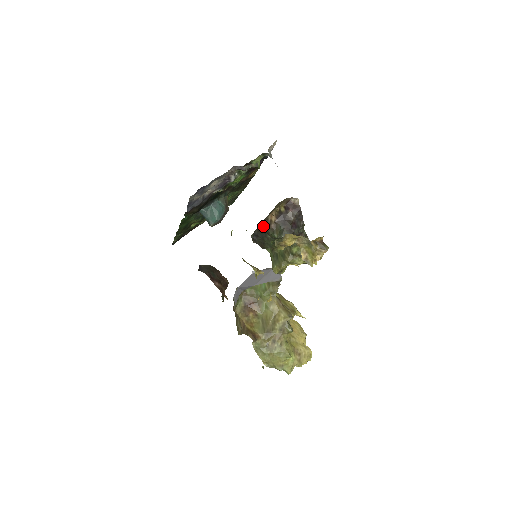
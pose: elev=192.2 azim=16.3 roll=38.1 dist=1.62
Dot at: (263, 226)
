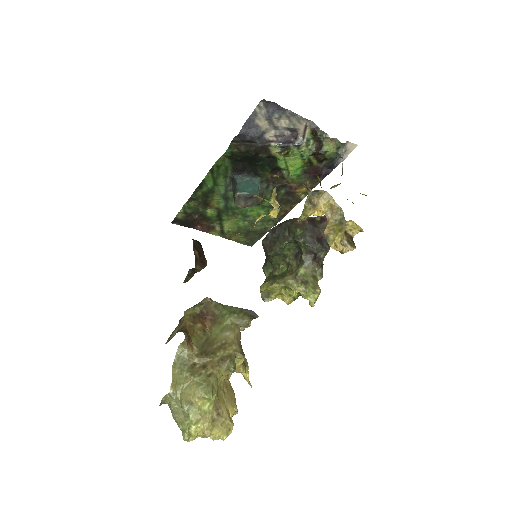
Dot at: (289, 221)
